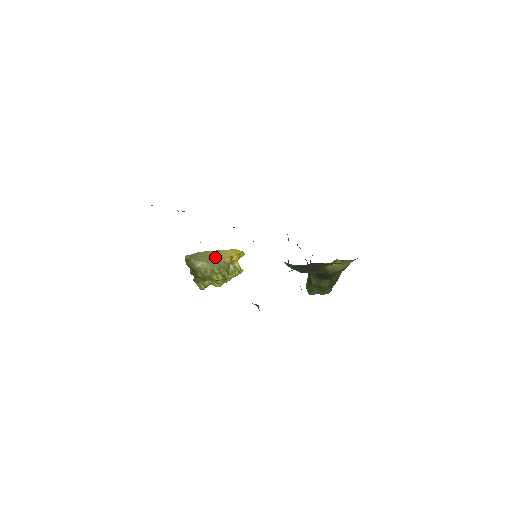
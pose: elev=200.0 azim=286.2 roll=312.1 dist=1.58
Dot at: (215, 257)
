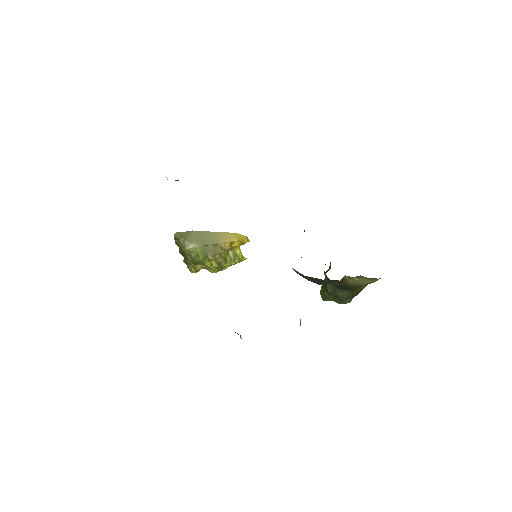
Dot at: (211, 240)
